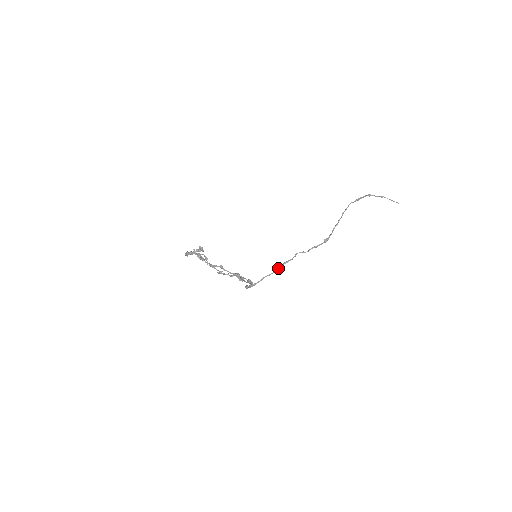
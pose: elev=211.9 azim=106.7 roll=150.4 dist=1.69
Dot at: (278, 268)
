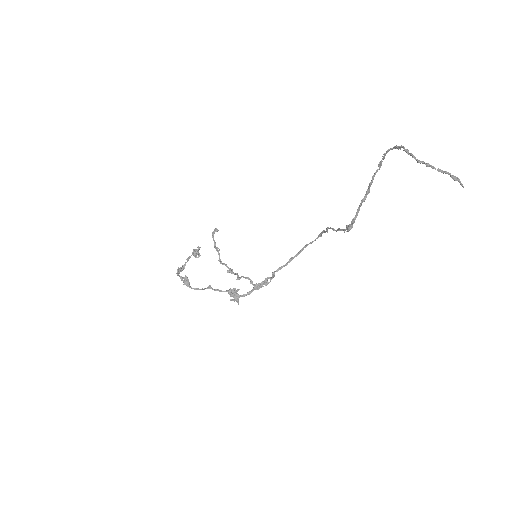
Dot at: (319, 235)
